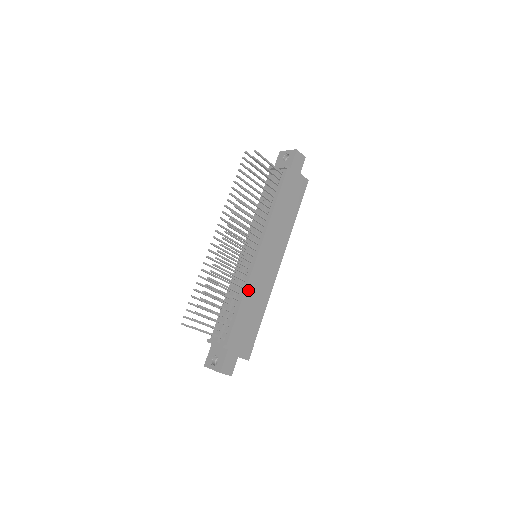
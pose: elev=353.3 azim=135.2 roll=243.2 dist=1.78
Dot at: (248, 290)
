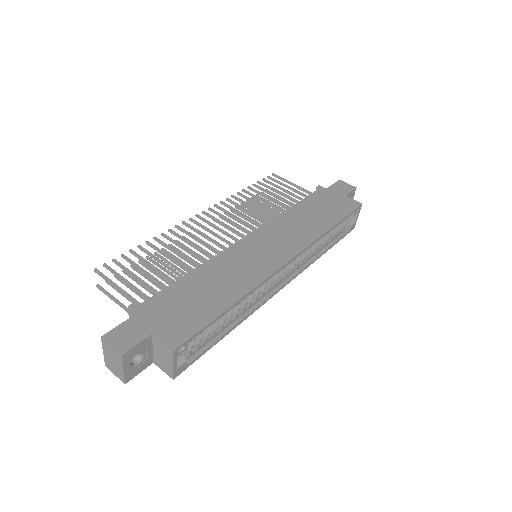
Dot at: (213, 263)
